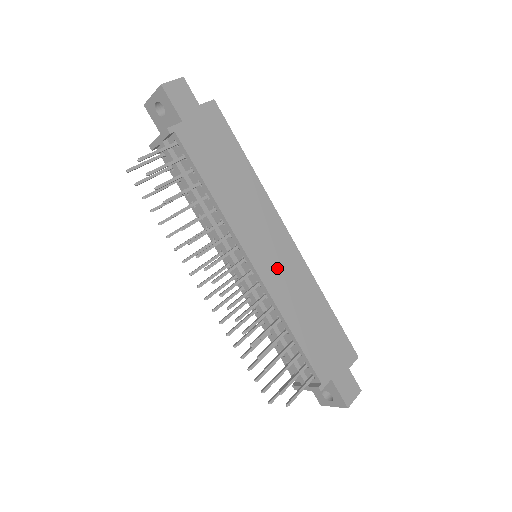
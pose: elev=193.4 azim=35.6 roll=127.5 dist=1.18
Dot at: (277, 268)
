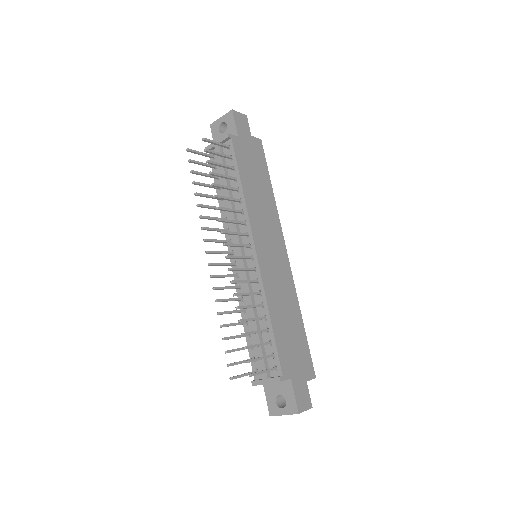
Dot at: (272, 266)
